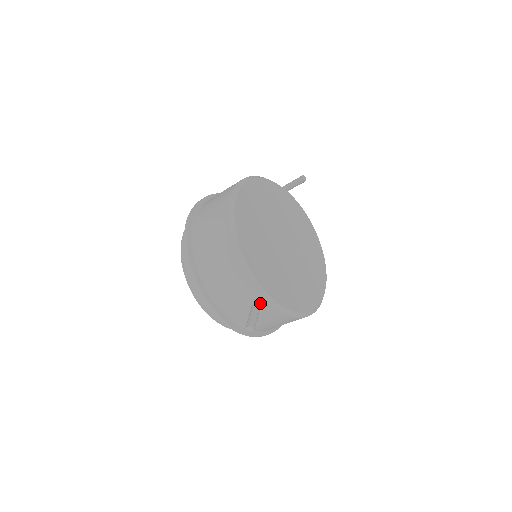
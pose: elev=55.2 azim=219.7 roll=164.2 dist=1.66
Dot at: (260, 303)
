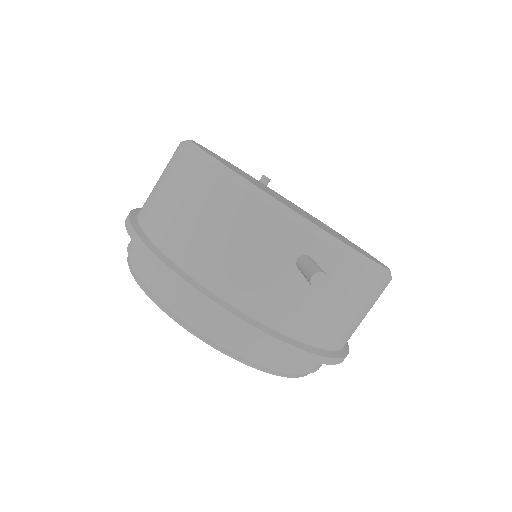
Dot at: (309, 249)
